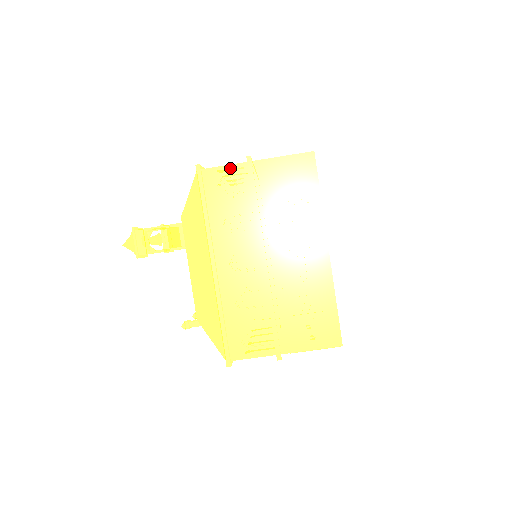
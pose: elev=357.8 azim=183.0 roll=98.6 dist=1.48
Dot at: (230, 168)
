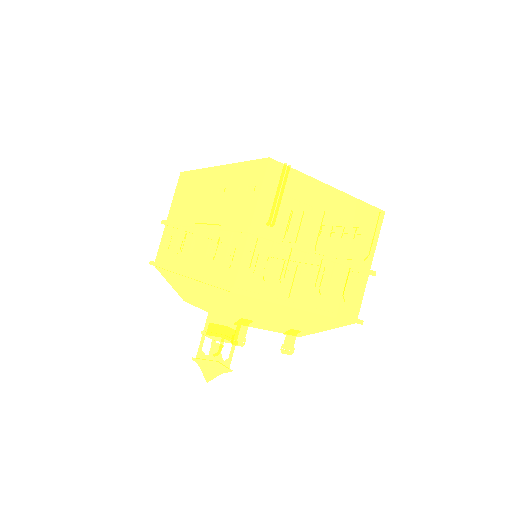
Dot at: (162, 239)
